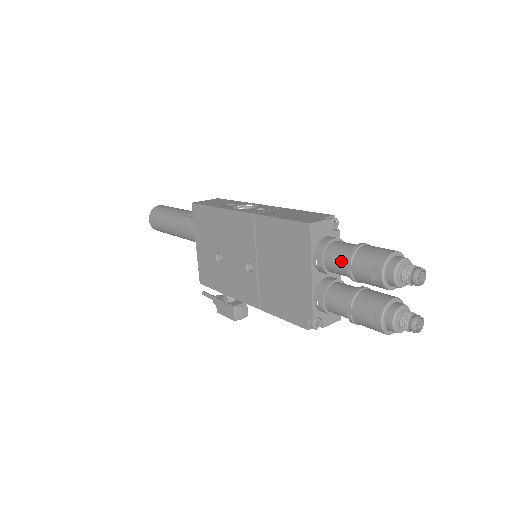
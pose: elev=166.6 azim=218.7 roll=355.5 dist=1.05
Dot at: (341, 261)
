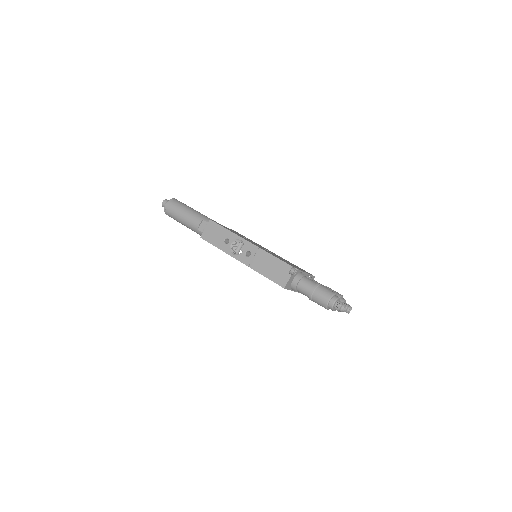
Dot at: occluded
